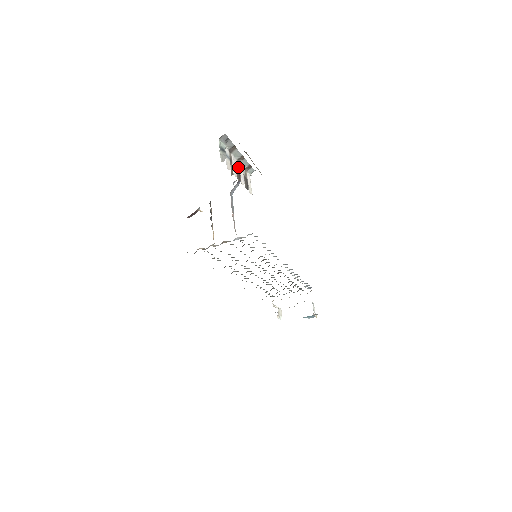
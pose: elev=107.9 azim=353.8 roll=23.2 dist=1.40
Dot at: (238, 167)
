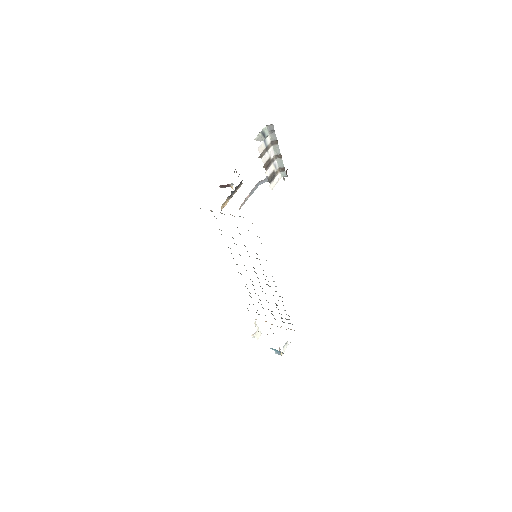
Dot at: (272, 160)
